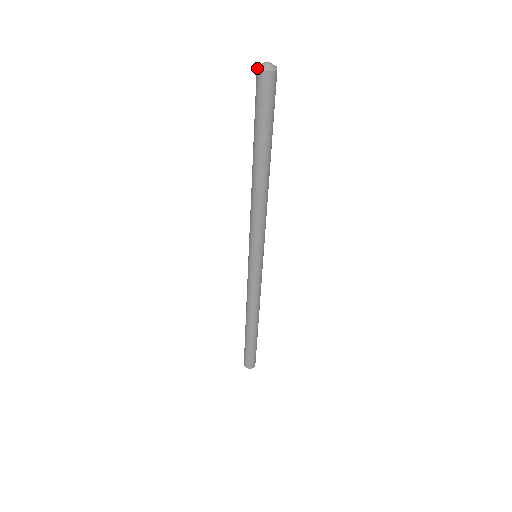
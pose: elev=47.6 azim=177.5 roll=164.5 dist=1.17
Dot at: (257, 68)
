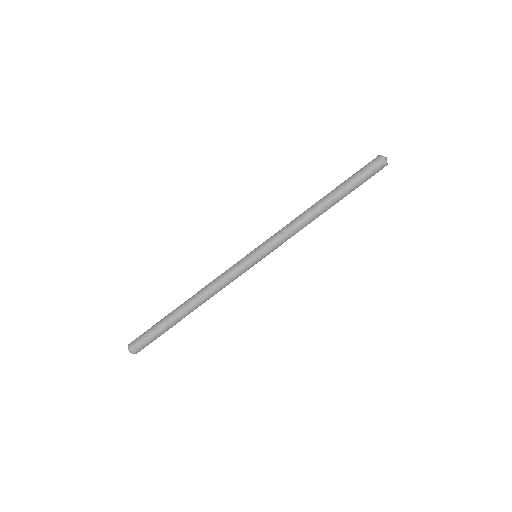
Dot at: occluded
